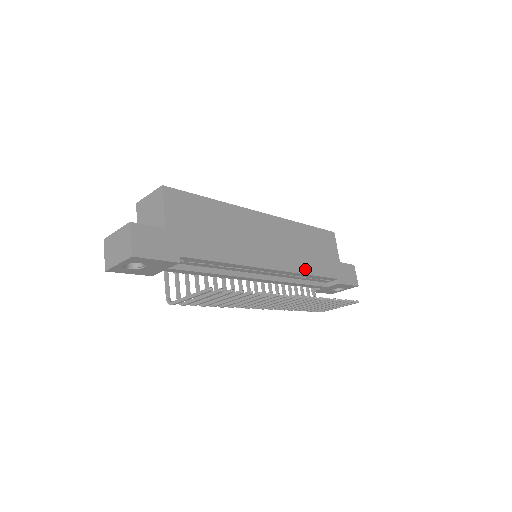
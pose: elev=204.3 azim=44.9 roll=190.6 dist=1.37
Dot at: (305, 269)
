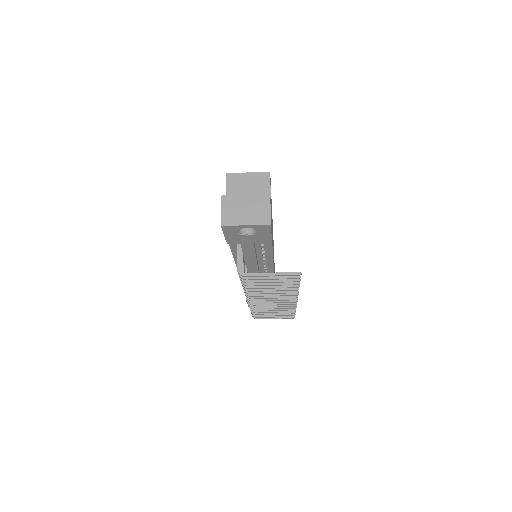
Dot at: occluded
